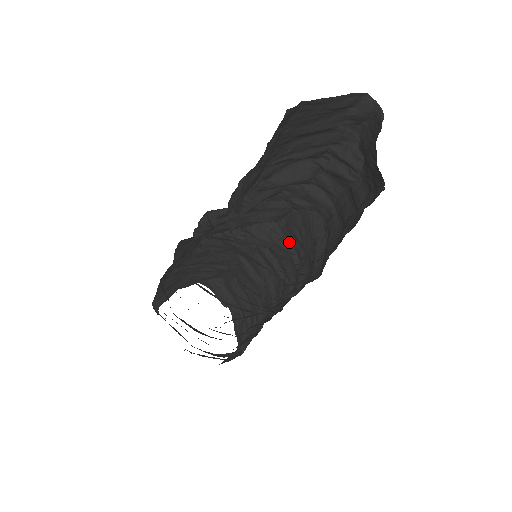
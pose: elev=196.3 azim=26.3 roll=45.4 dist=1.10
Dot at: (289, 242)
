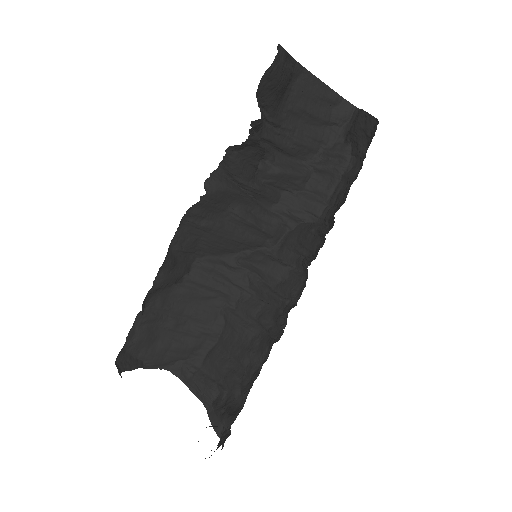
Dot at: (286, 261)
